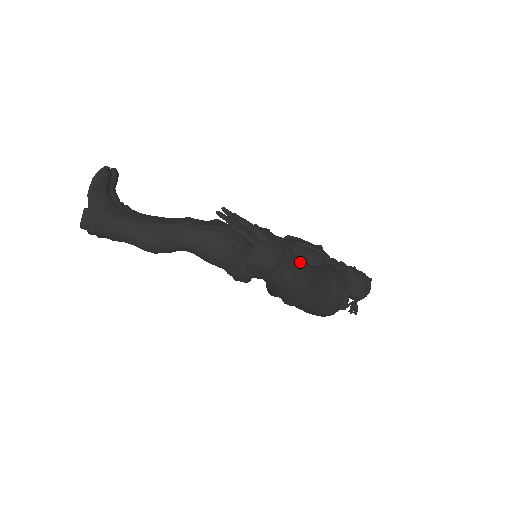
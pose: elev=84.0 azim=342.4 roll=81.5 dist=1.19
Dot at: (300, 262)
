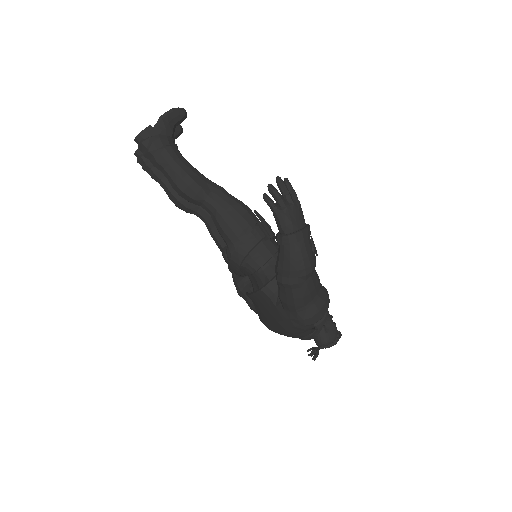
Dot at: (313, 243)
